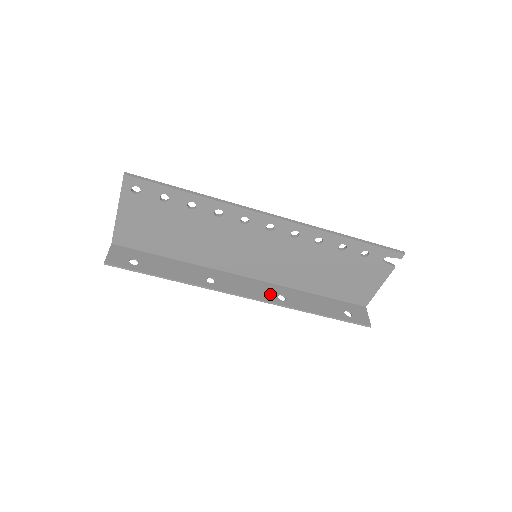
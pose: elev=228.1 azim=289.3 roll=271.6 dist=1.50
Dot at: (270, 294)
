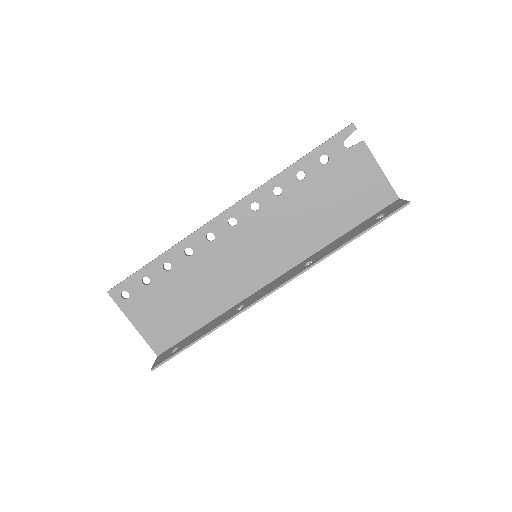
Dot at: (296, 271)
